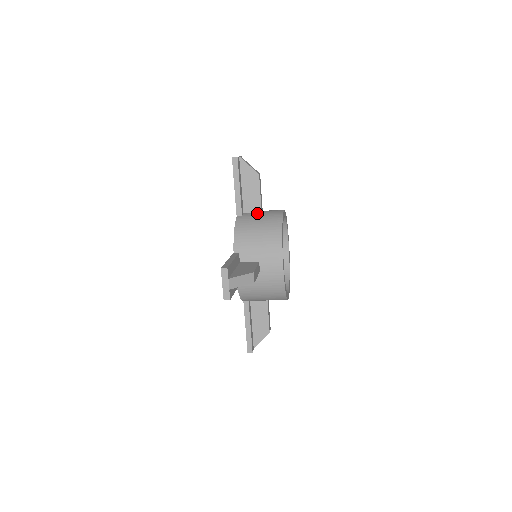
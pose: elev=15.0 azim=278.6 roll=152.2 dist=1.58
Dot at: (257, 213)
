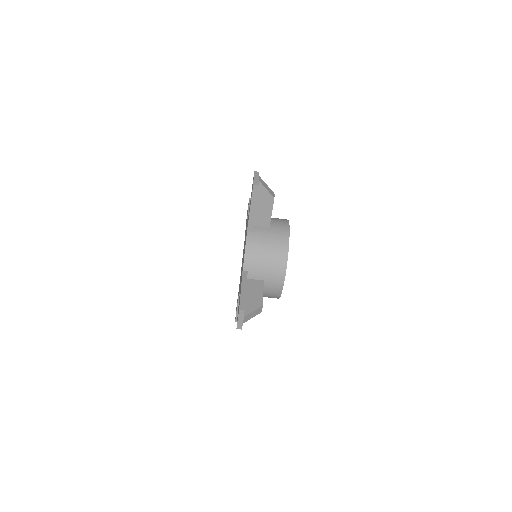
Dot at: occluded
